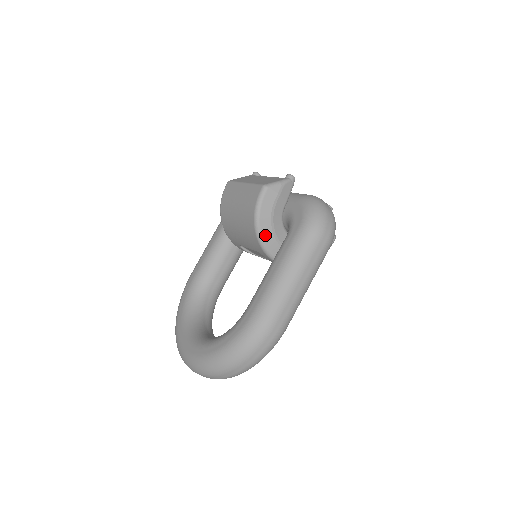
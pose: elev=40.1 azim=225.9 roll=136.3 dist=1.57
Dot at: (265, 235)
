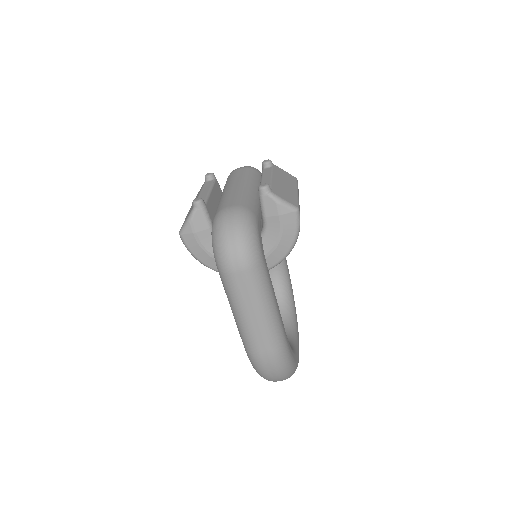
Dot at: occluded
